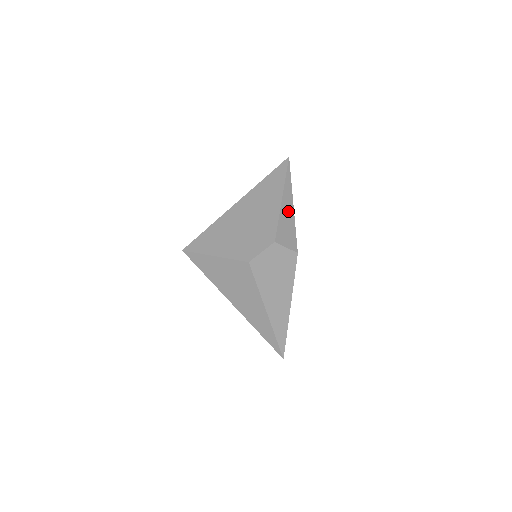
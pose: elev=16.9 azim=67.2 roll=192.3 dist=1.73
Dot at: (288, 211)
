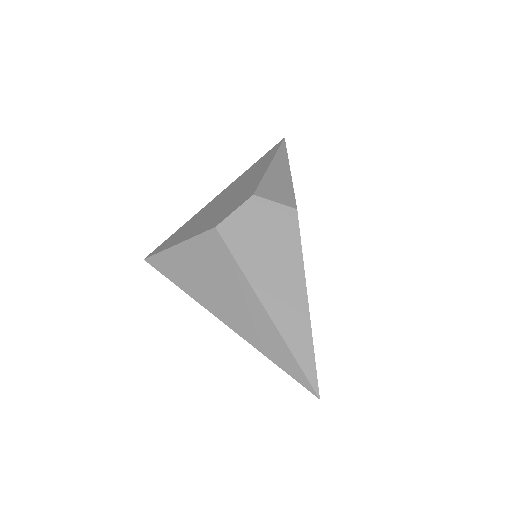
Dot at: (280, 174)
